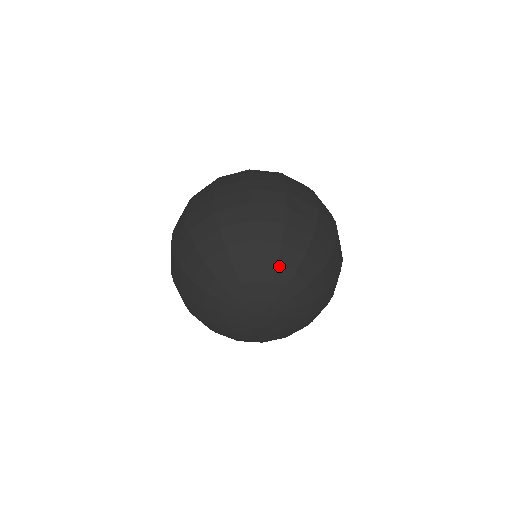
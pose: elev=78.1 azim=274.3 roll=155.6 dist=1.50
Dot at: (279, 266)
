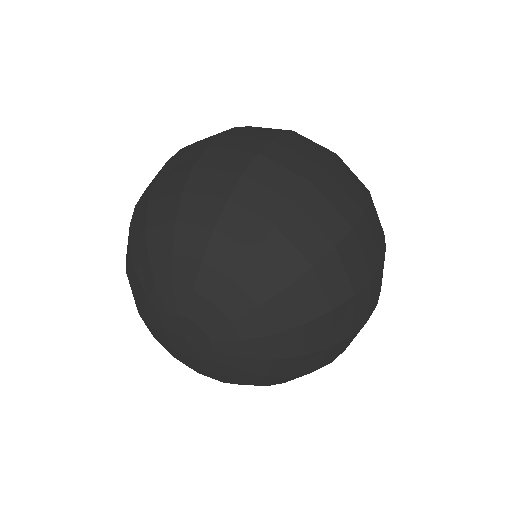
Dot at: (258, 311)
